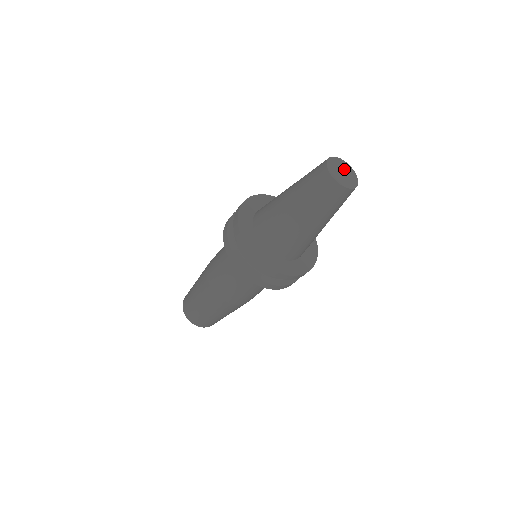
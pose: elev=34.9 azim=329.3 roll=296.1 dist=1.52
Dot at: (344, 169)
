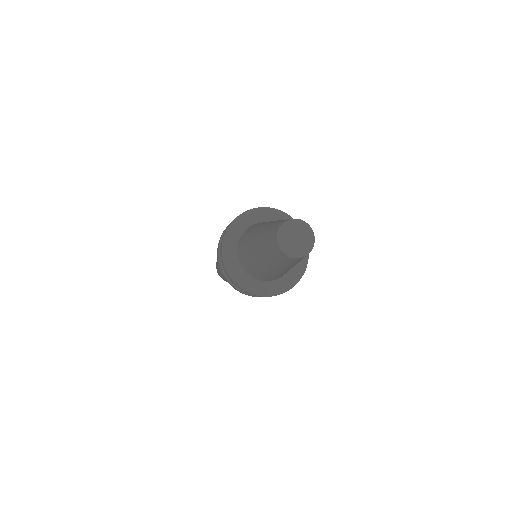
Dot at: (299, 233)
